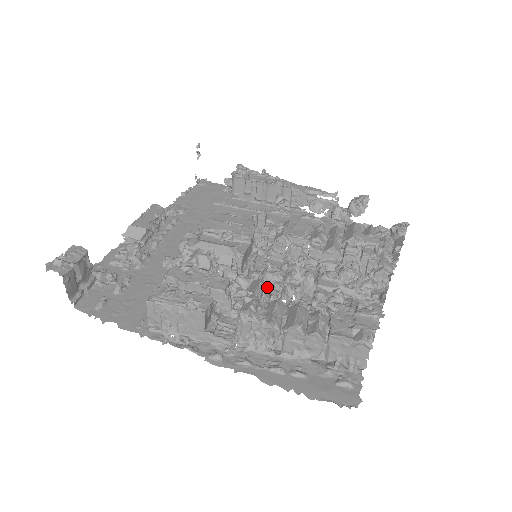
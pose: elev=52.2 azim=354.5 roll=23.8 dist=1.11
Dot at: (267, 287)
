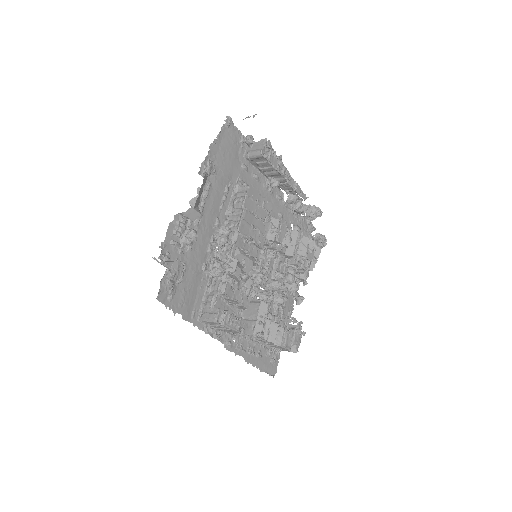
Dot at: (268, 309)
